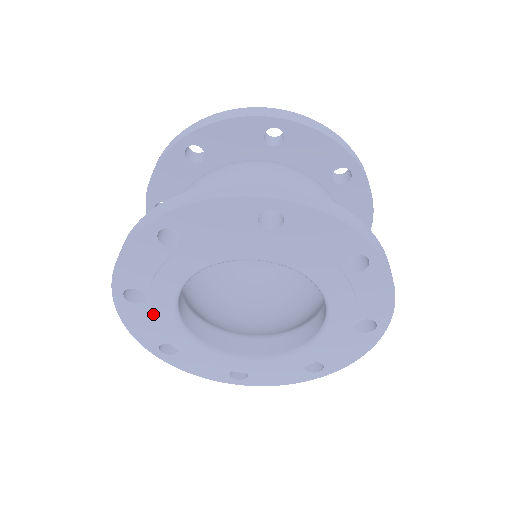
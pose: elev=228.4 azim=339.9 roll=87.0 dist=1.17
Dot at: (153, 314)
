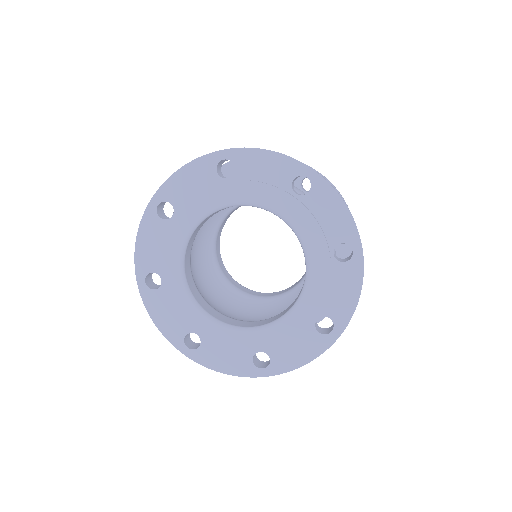
Dot at: (169, 293)
